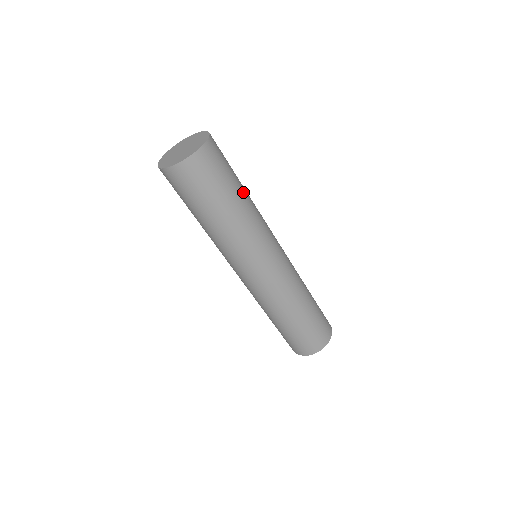
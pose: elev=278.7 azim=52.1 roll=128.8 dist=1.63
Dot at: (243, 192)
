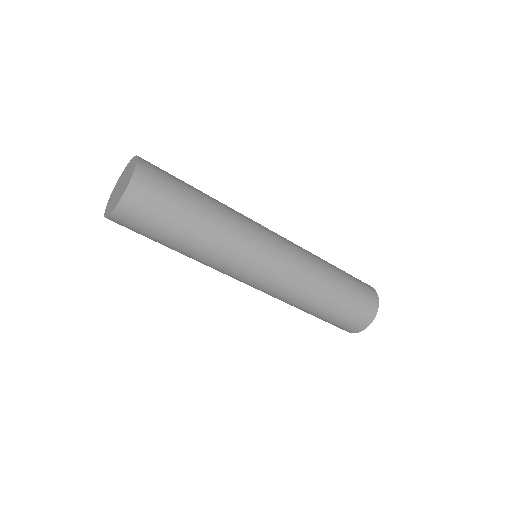
Dot at: (200, 216)
